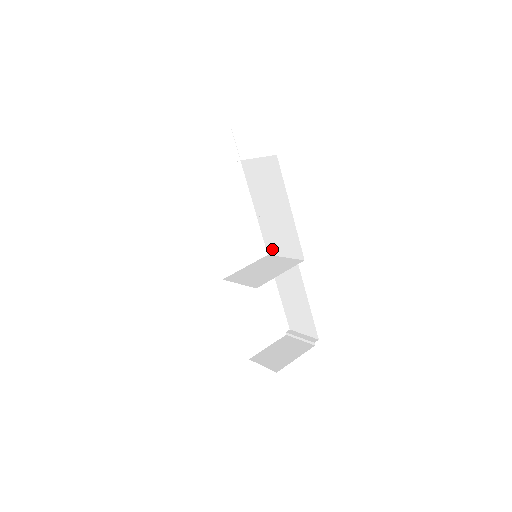
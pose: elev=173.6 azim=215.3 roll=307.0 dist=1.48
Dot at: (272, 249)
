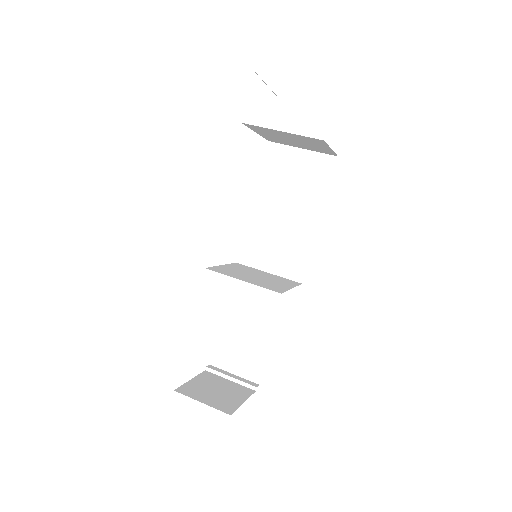
Dot at: (250, 257)
